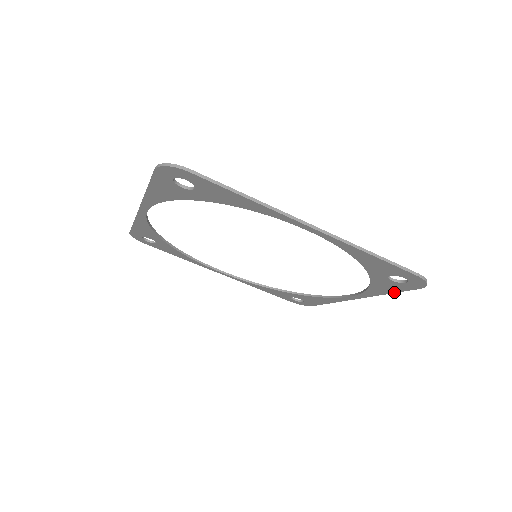
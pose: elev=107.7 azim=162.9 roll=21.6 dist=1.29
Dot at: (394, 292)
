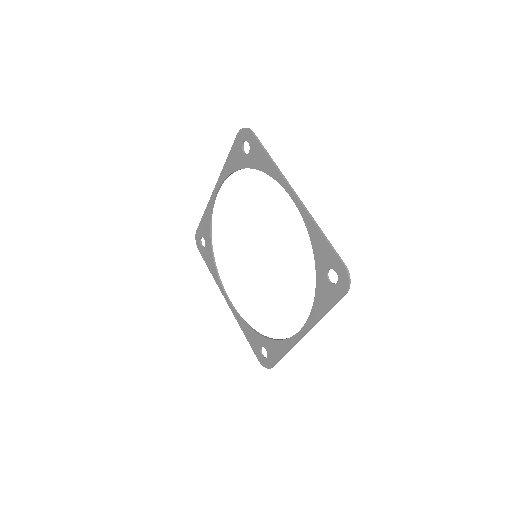
Dot at: (329, 309)
